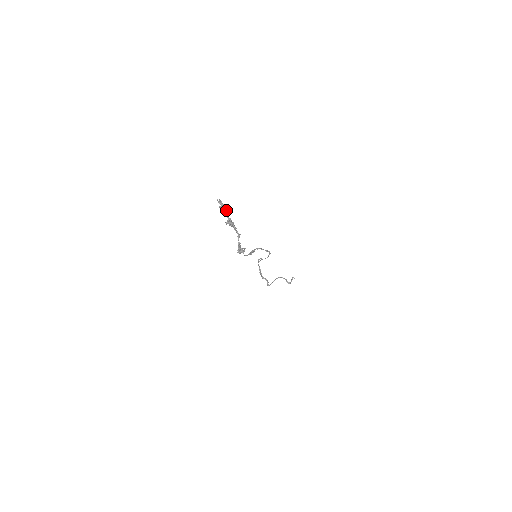
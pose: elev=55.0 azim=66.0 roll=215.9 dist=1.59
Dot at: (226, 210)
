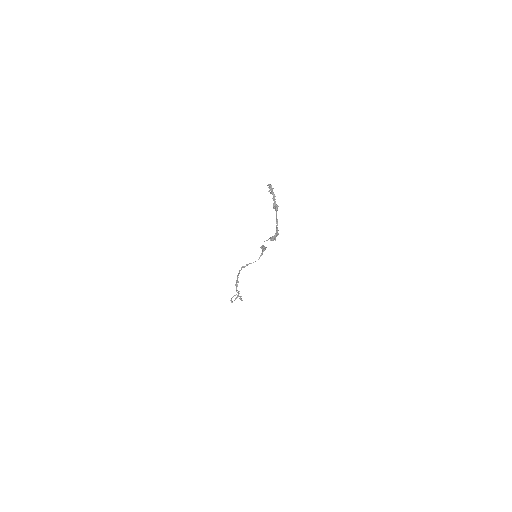
Dot at: (274, 194)
